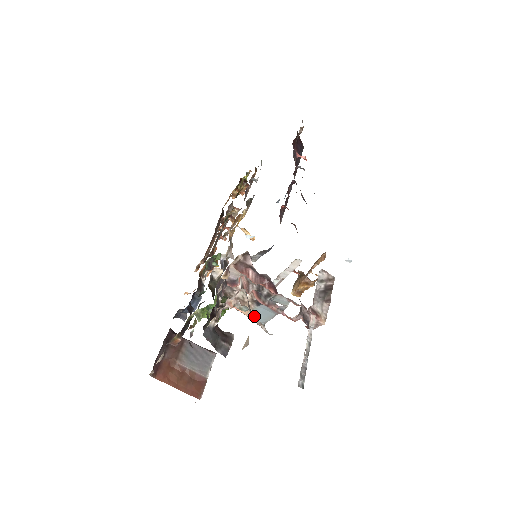
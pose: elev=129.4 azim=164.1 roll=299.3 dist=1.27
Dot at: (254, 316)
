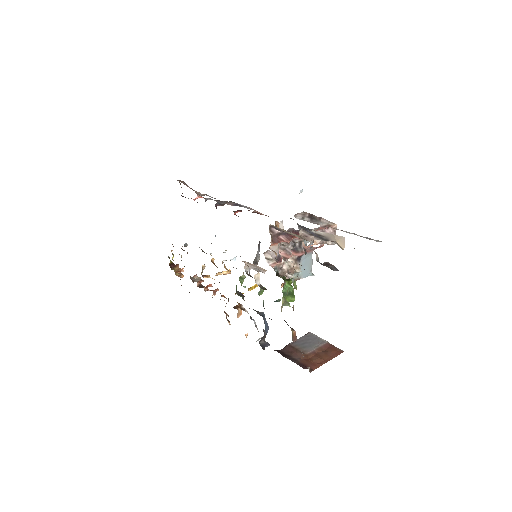
Dot at: (304, 273)
